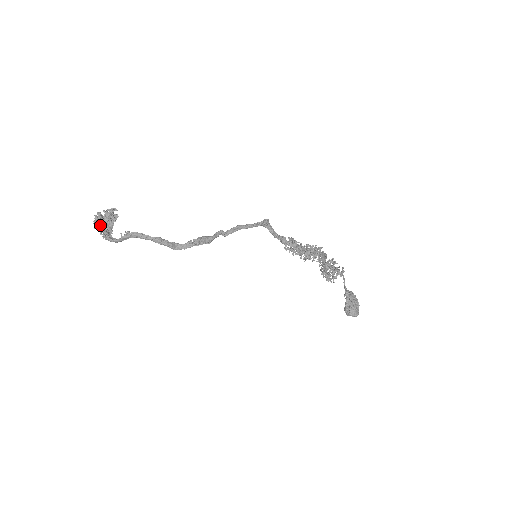
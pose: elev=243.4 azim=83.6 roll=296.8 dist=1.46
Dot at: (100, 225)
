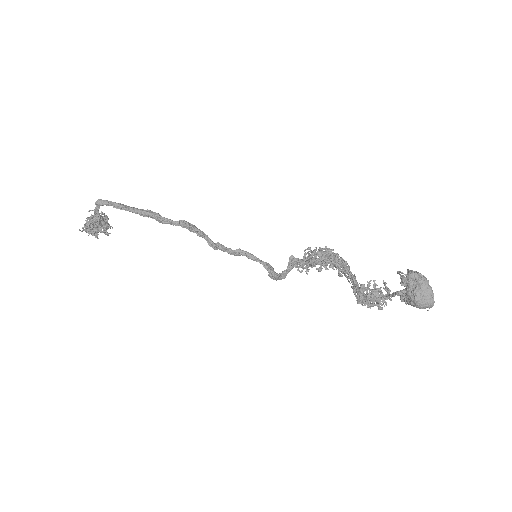
Dot at: (91, 217)
